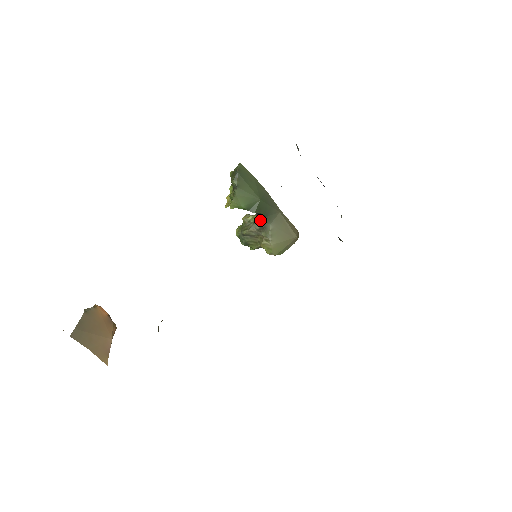
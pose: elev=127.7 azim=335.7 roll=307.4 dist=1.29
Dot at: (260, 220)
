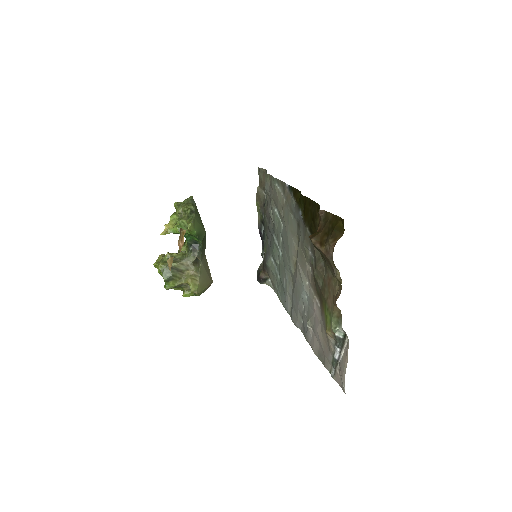
Dot at: (196, 254)
